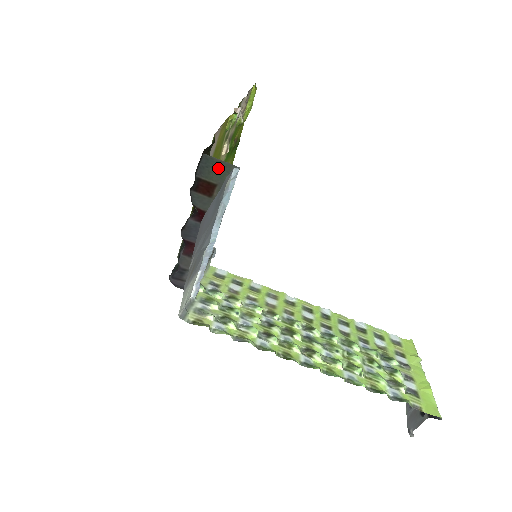
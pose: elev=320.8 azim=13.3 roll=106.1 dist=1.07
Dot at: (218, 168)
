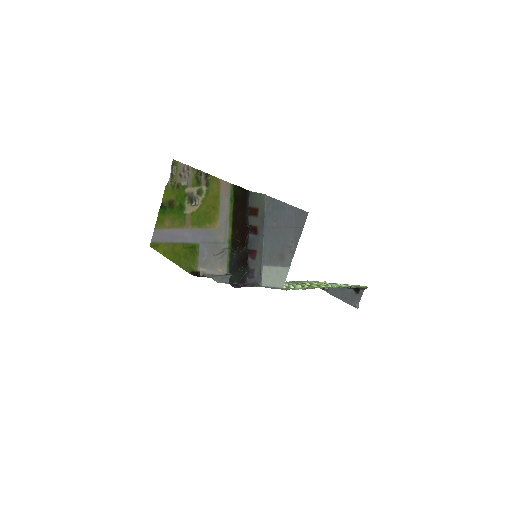
Dot at: (257, 198)
